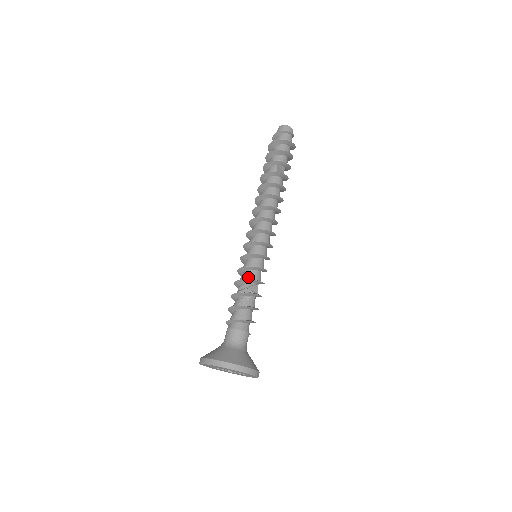
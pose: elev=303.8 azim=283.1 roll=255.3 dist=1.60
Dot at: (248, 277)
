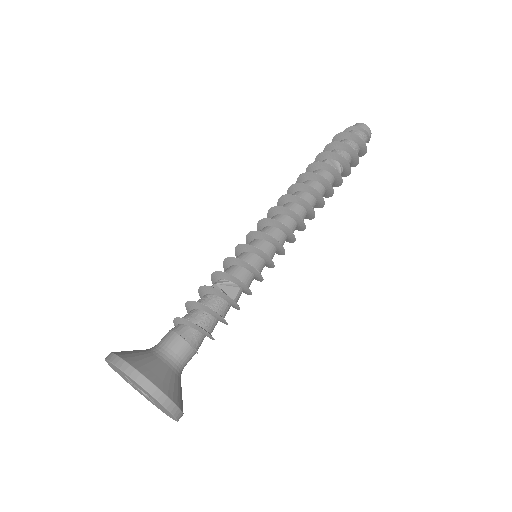
Dot at: occluded
